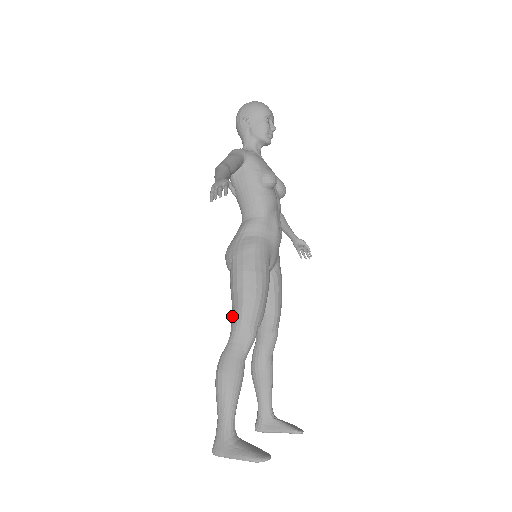
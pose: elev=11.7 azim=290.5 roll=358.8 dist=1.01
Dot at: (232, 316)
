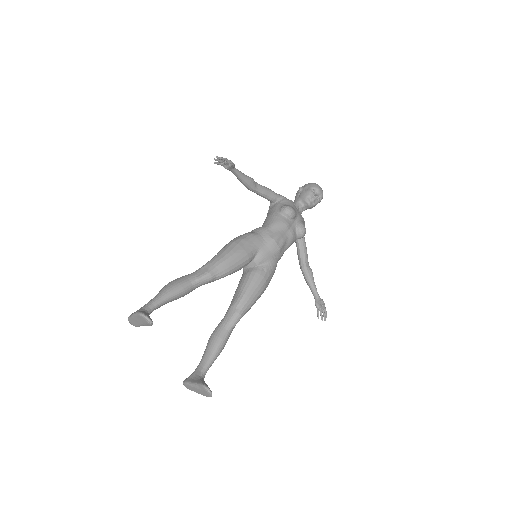
Dot at: occluded
